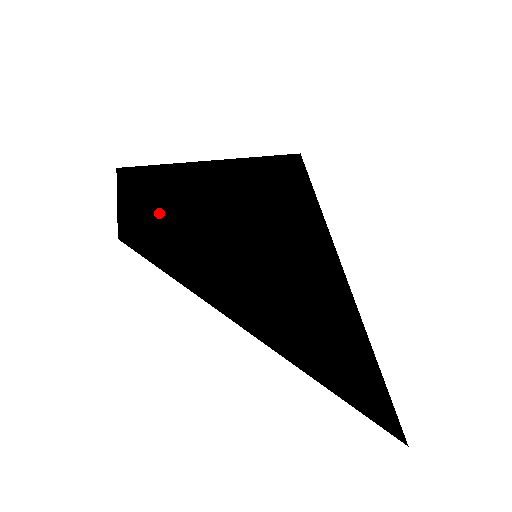
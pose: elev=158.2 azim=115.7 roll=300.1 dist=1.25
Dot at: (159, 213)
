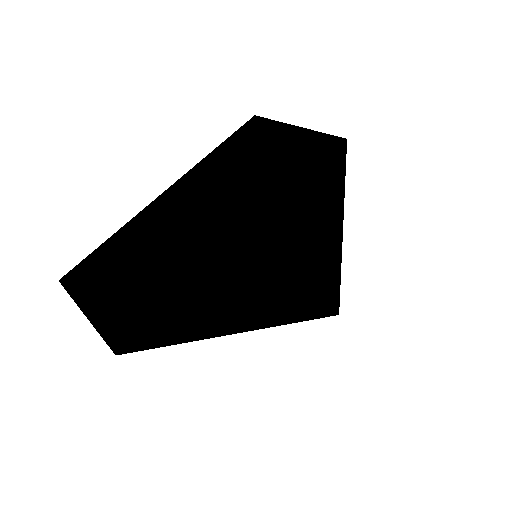
Dot at: occluded
